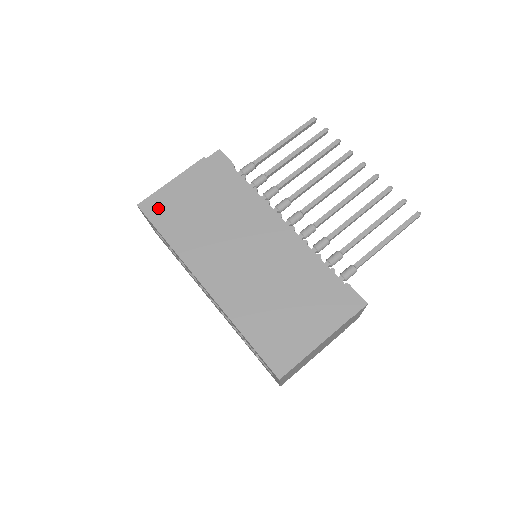
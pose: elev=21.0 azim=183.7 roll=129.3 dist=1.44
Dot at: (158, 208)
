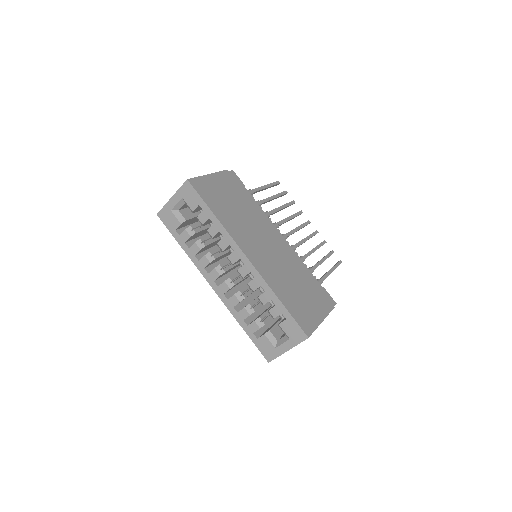
Dot at: (204, 189)
